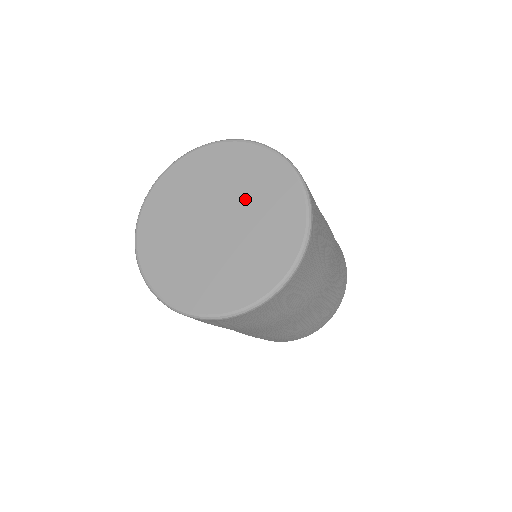
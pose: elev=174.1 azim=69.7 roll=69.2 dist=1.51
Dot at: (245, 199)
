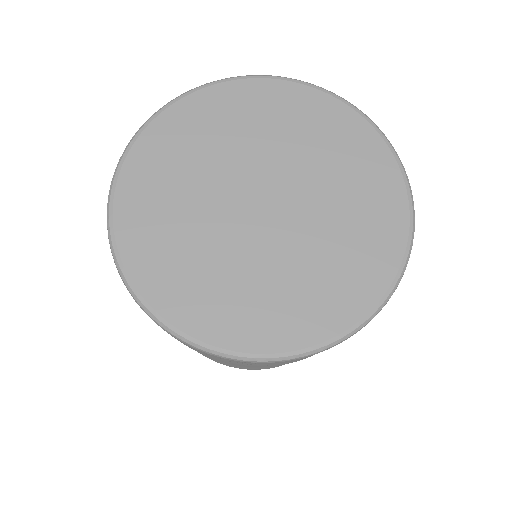
Dot at: (303, 164)
